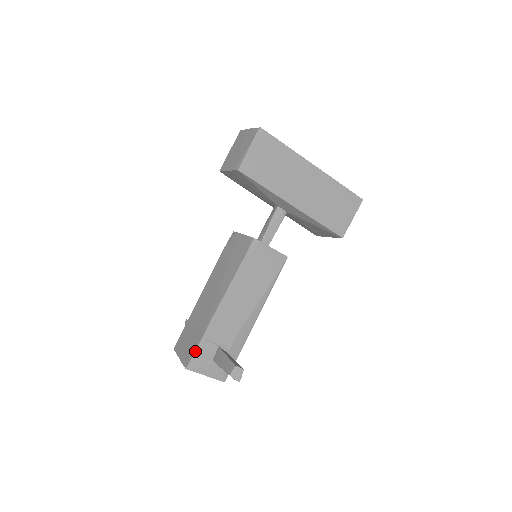
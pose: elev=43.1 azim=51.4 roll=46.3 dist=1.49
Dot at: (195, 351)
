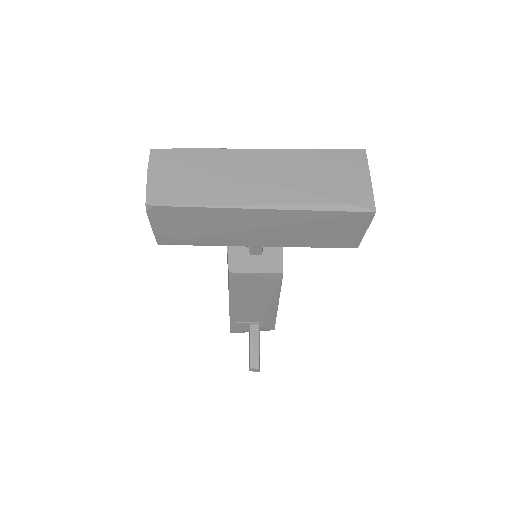
Dot at: (230, 327)
